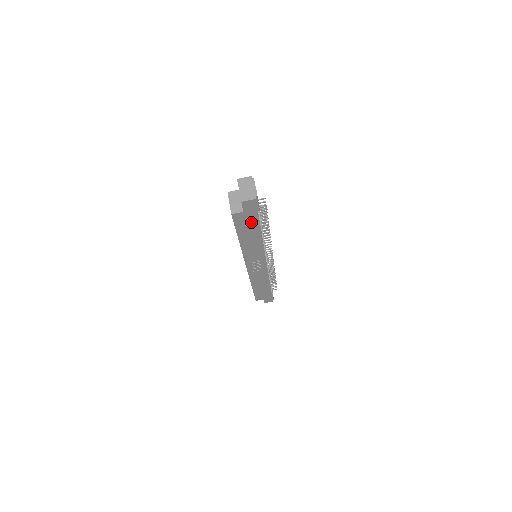
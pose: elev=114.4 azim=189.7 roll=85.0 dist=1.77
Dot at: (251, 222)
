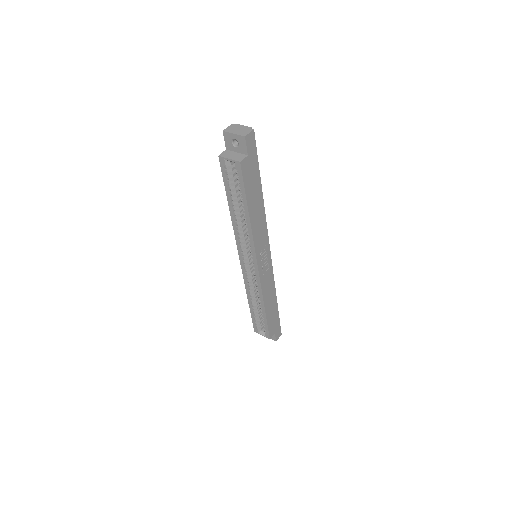
Dot at: (254, 174)
